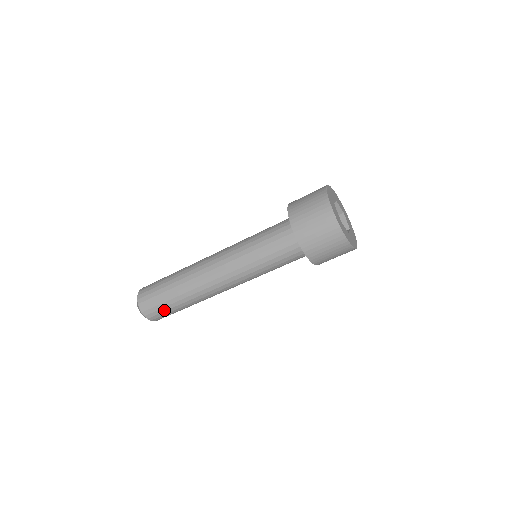
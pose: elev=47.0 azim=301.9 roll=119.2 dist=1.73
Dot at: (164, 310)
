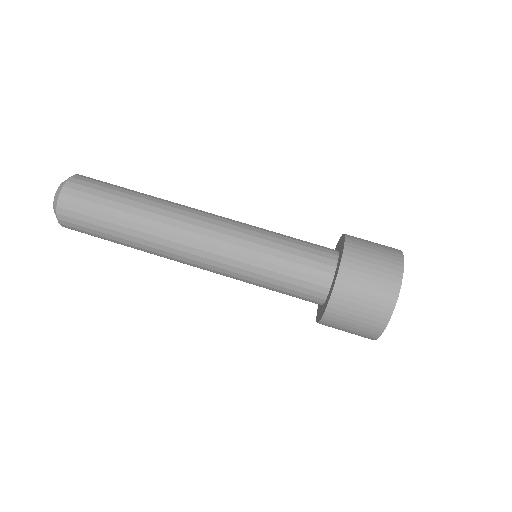
Dot at: (105, 186)
